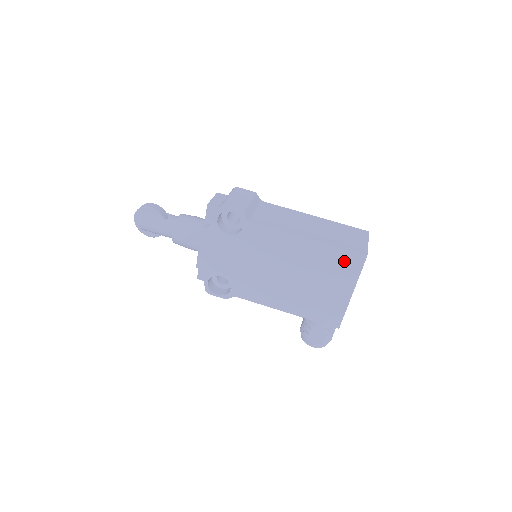
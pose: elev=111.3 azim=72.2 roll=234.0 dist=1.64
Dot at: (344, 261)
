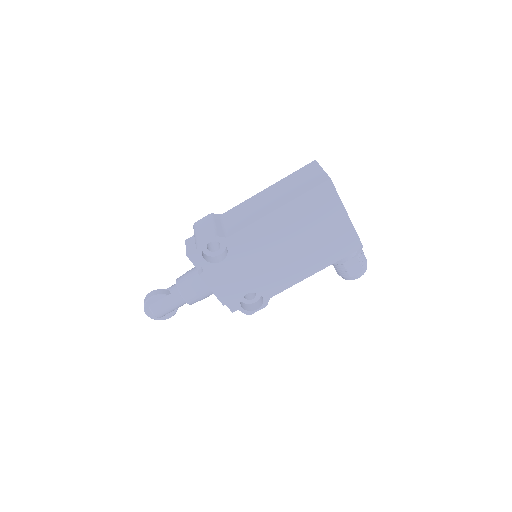
Dot at: (318, 198)
